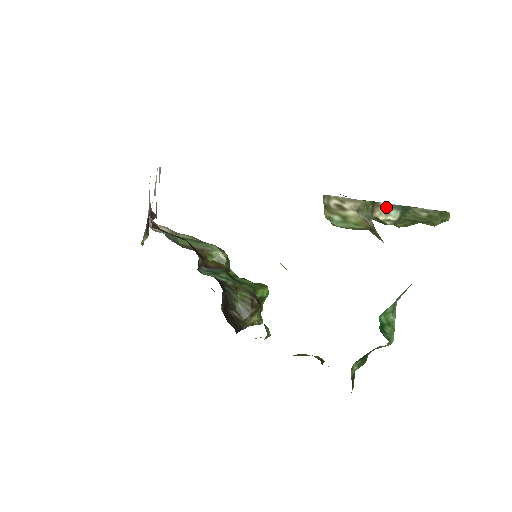
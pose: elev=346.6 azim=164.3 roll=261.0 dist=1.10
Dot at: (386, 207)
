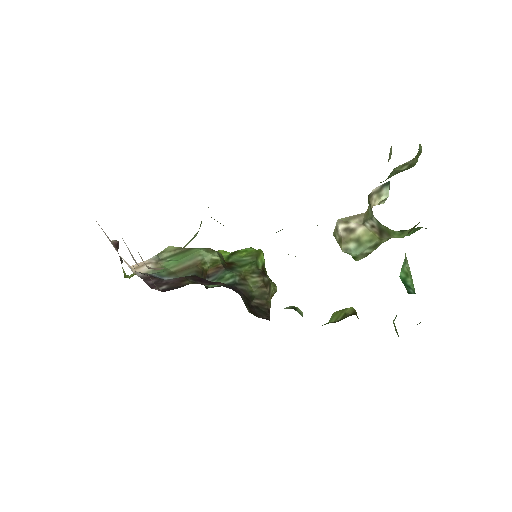
Dot at: (377, 191)
